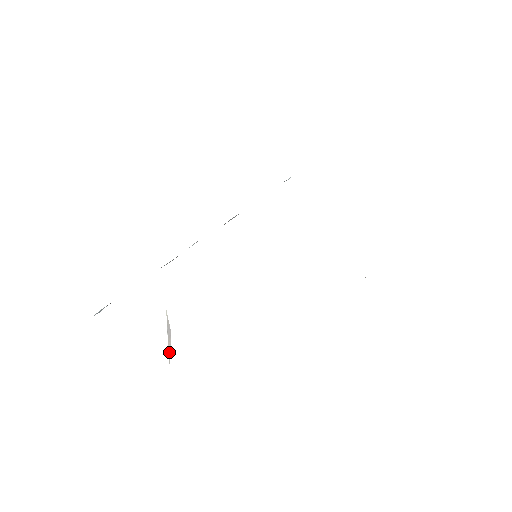
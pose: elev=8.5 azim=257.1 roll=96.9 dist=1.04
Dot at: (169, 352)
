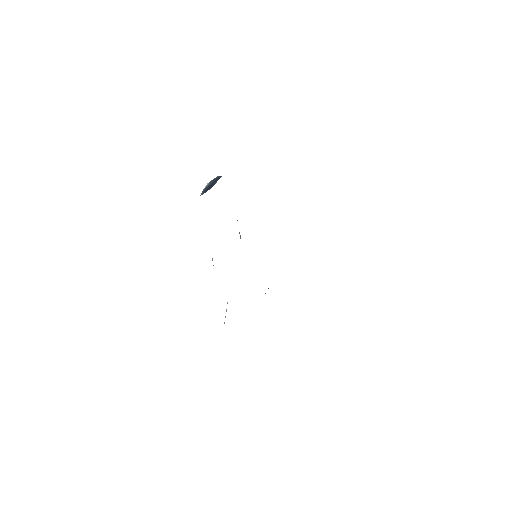
Dot at: occluded
